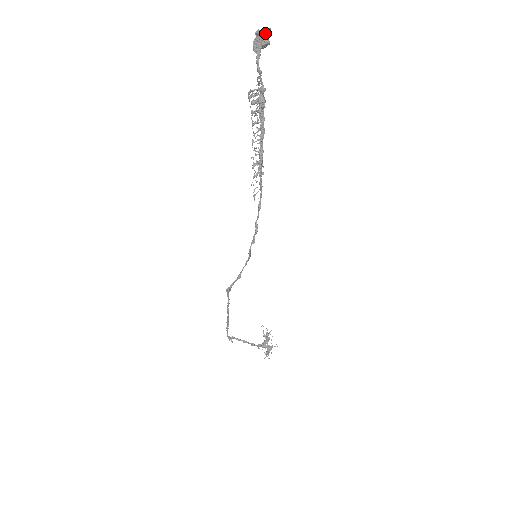
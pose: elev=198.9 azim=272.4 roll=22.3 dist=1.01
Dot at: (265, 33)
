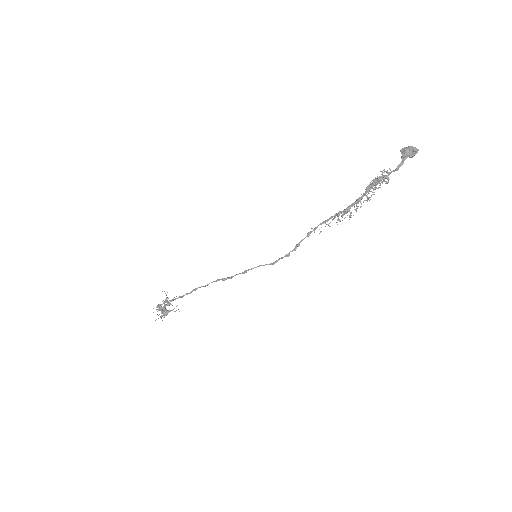
Dot at: (416, 152)
